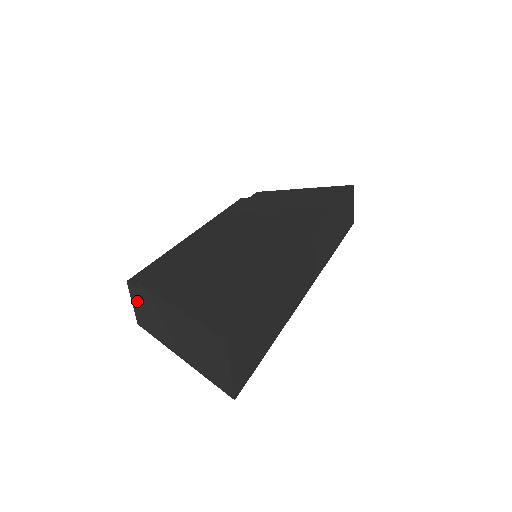
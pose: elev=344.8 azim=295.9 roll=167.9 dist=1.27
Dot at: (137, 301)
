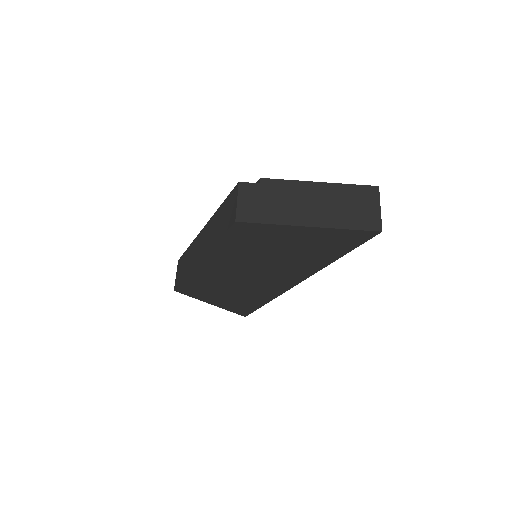
Dot at: (250, 196)
